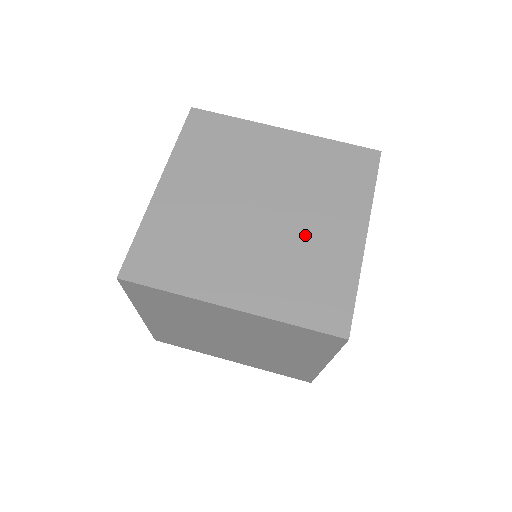
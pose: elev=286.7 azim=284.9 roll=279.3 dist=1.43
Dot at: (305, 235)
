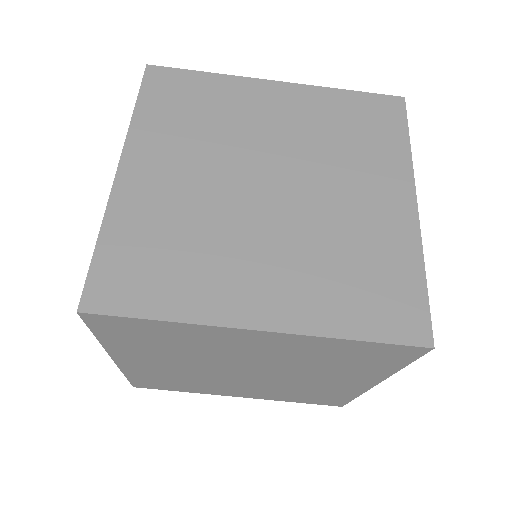
Dot at: (338, 213)
